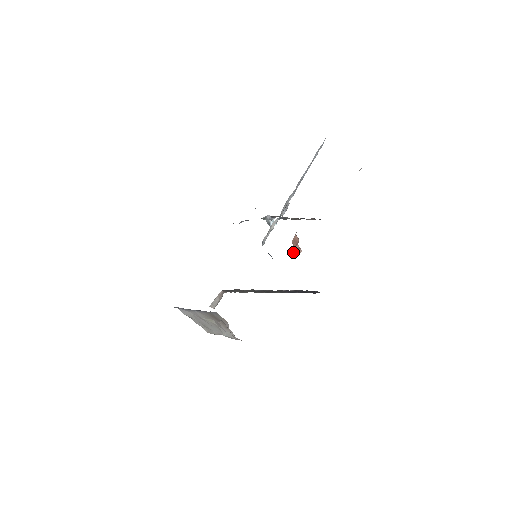
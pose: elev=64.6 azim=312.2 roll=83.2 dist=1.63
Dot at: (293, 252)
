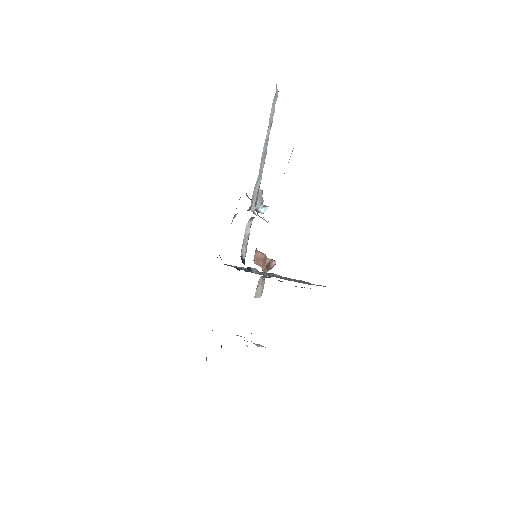
Dot at: (265, 269)
